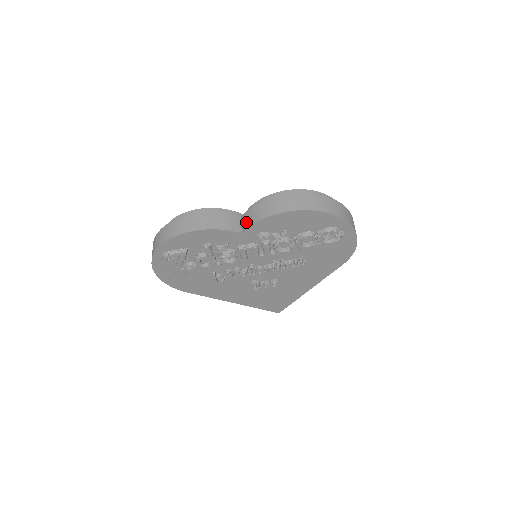
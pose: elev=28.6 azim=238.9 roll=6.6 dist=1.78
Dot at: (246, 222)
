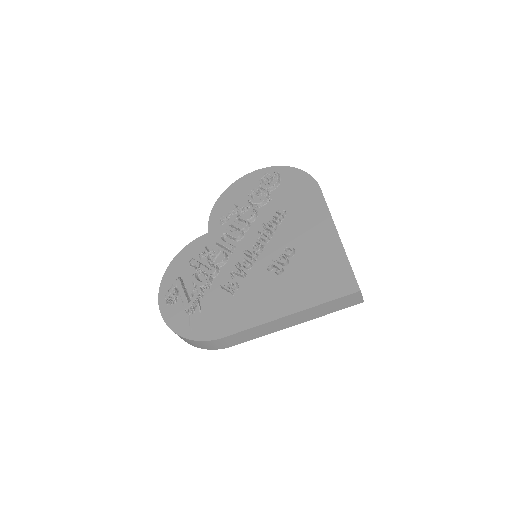
Dot at: occluded
